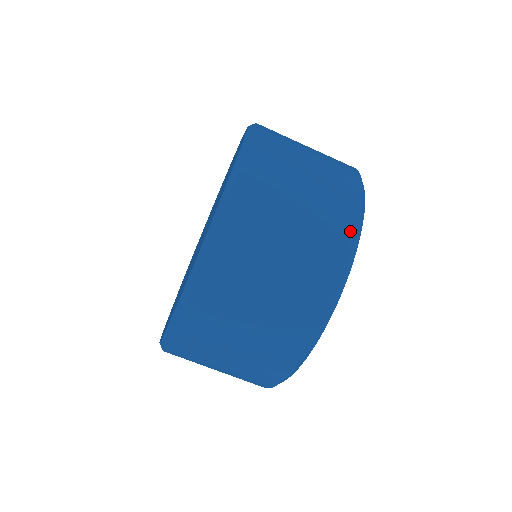
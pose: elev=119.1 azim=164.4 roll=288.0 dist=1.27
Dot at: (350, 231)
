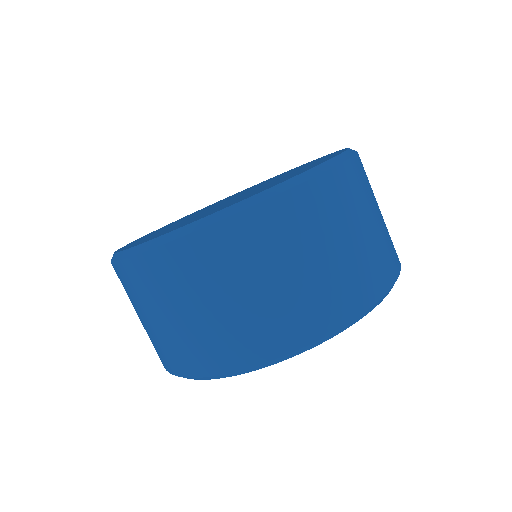
Dot at: (261, 356)
